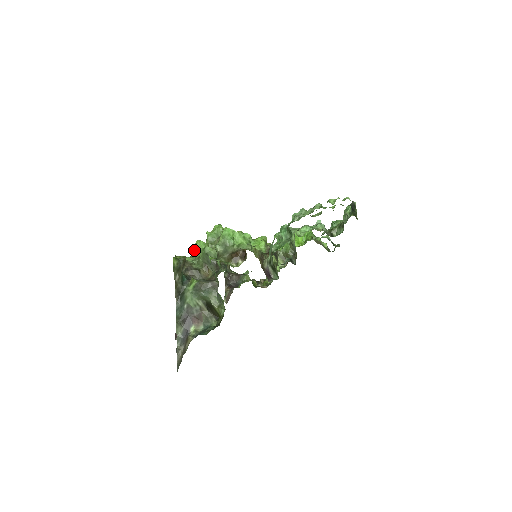
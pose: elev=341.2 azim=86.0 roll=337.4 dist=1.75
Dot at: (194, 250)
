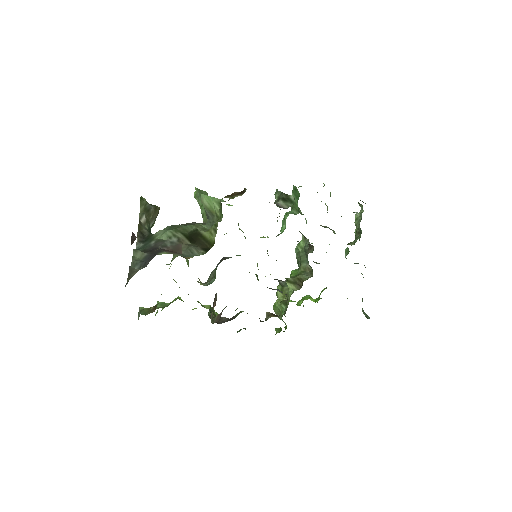
Dot at: occluded
